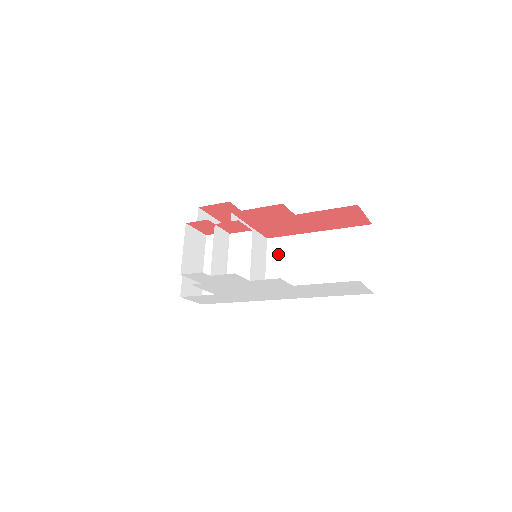
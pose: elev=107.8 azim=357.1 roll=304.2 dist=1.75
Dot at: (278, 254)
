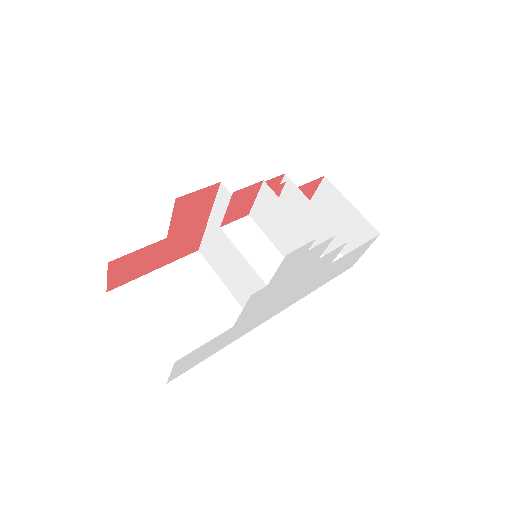
Dot at: occluded
